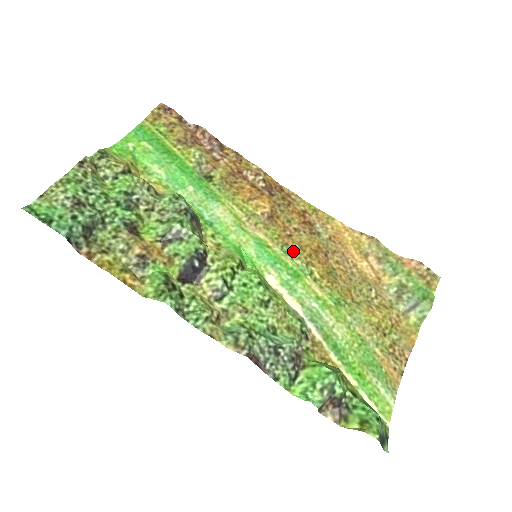
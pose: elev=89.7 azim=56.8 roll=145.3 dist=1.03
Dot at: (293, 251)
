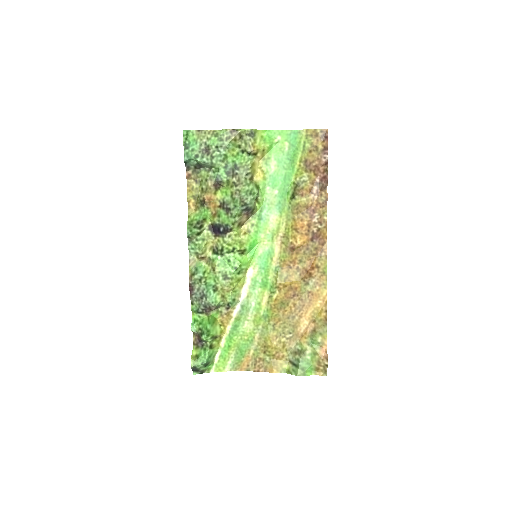
Dot at: (280, 275)
